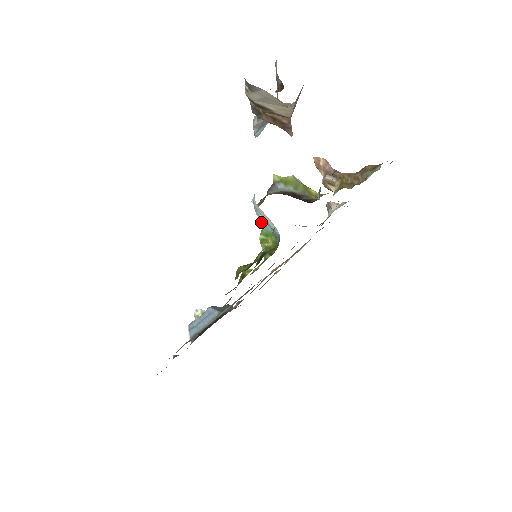
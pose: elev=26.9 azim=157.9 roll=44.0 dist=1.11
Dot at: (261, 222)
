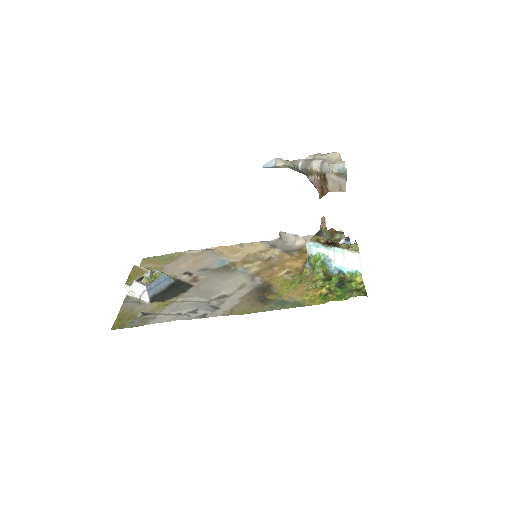
Dot at: (318, 253)
